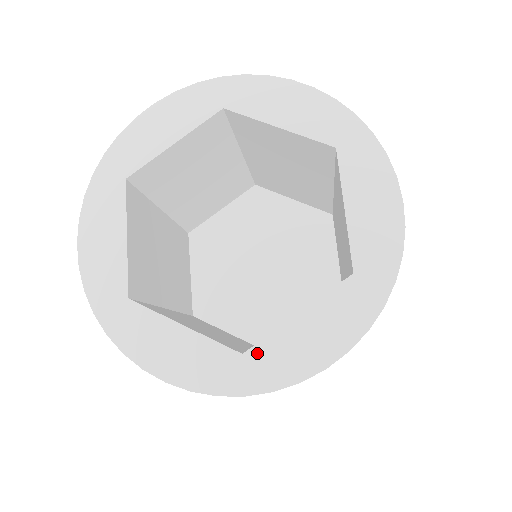
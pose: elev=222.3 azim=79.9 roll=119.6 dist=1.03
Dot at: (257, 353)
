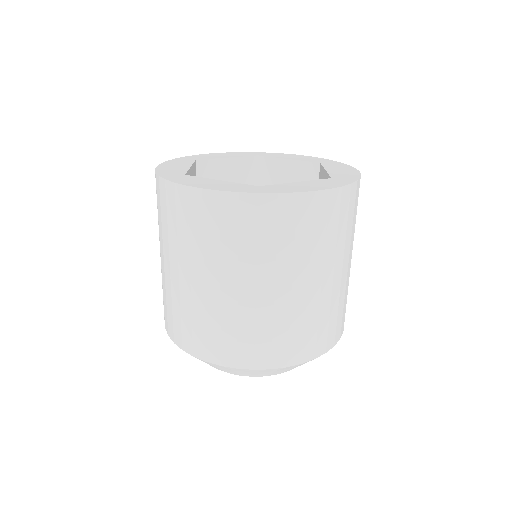
Dot at: (268, 186)
